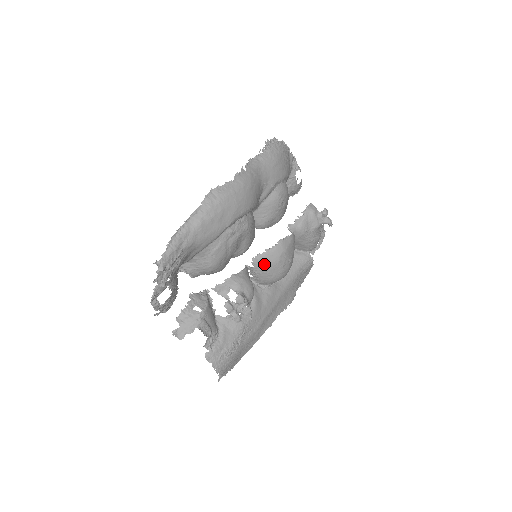
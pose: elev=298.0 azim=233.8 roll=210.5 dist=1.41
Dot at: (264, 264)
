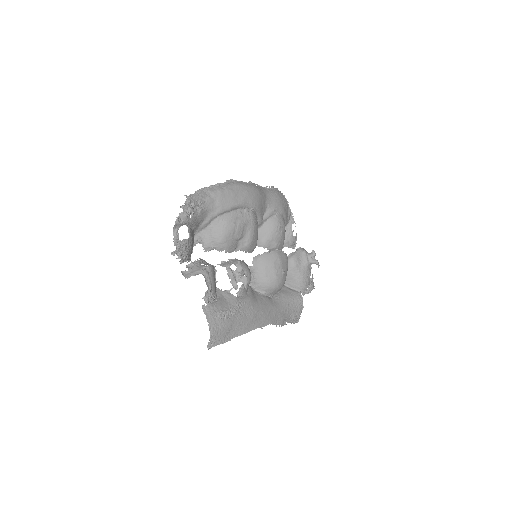
Dot at: (262, 263)
